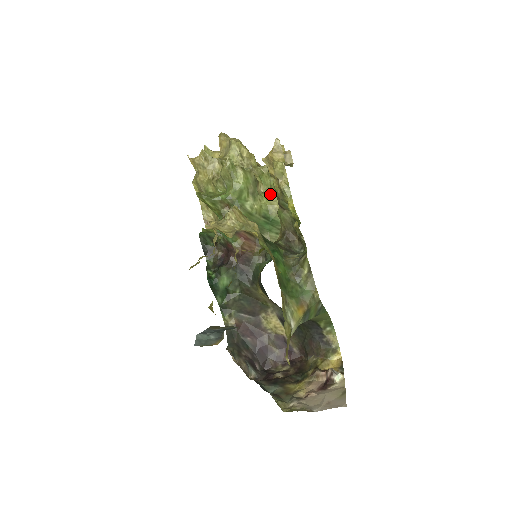
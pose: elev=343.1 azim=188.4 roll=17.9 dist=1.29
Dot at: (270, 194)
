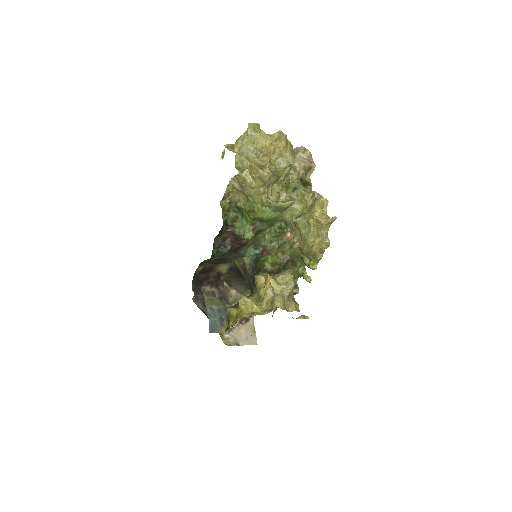
Dot at: occluded
